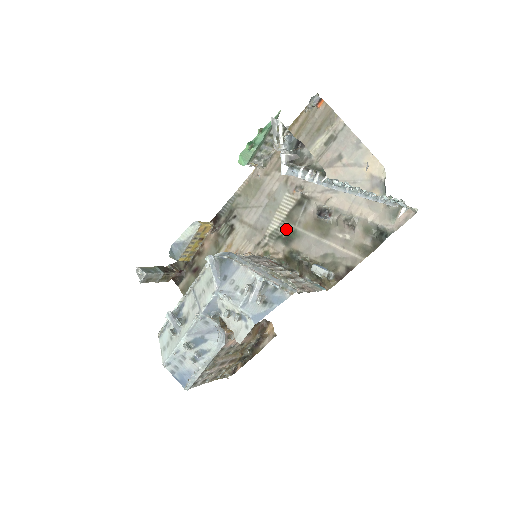
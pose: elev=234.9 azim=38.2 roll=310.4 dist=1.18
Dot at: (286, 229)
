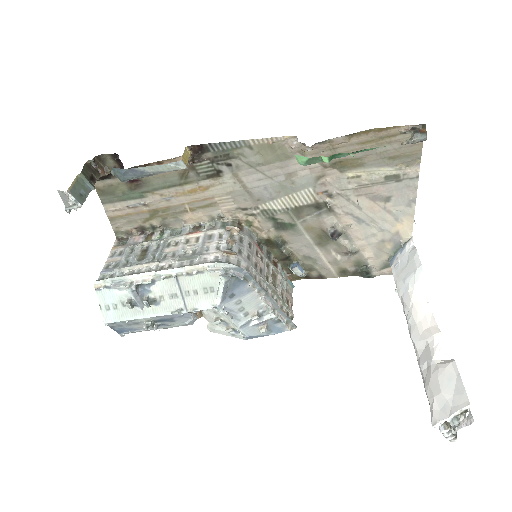
Dot at: (286, 217)
